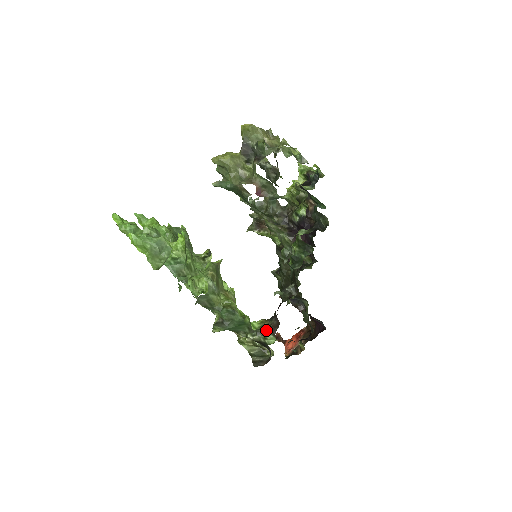
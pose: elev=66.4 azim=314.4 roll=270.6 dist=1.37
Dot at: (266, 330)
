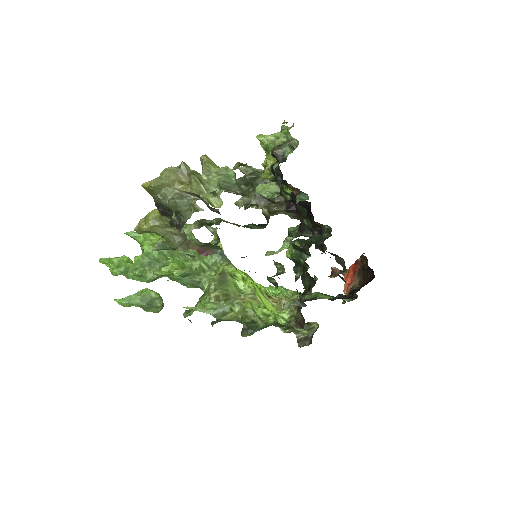
Dot at: (294, 325)
